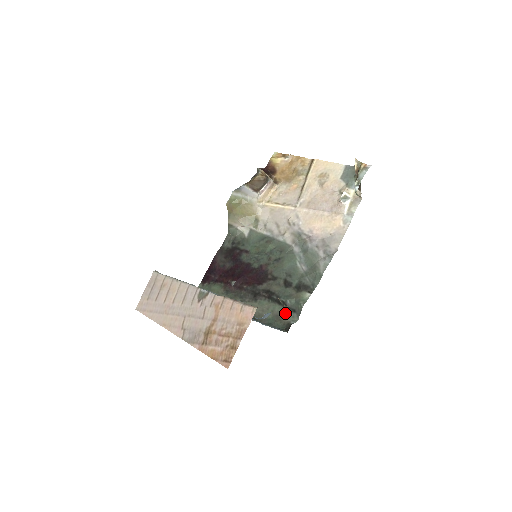
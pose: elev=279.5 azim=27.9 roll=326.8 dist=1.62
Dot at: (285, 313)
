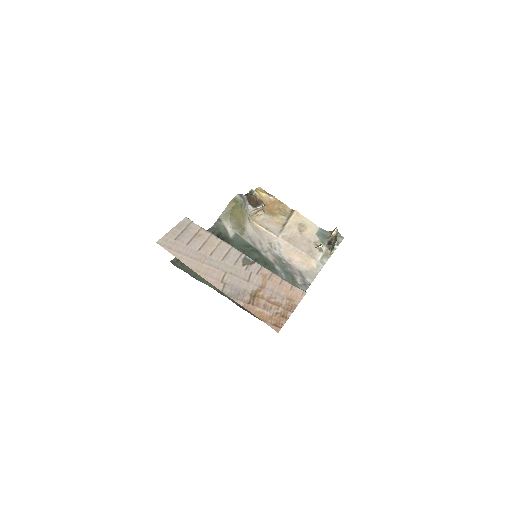
Dot at: occluded
